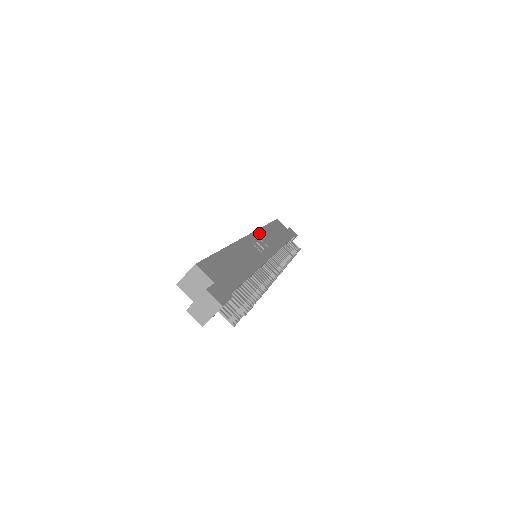
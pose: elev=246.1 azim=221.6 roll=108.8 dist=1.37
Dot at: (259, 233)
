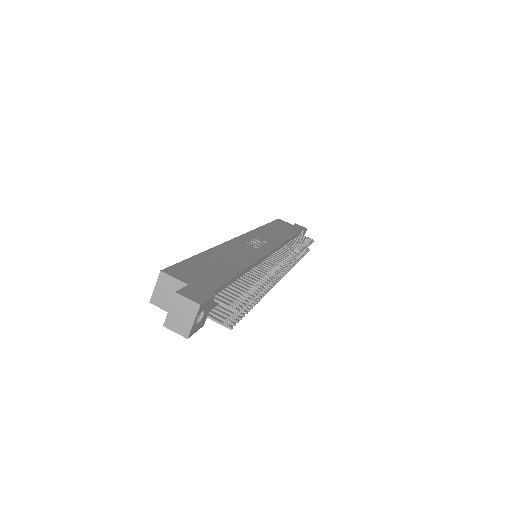
Dot at: (254, 233)
